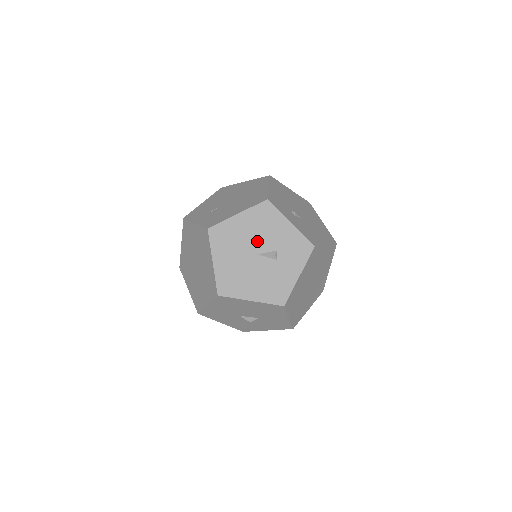
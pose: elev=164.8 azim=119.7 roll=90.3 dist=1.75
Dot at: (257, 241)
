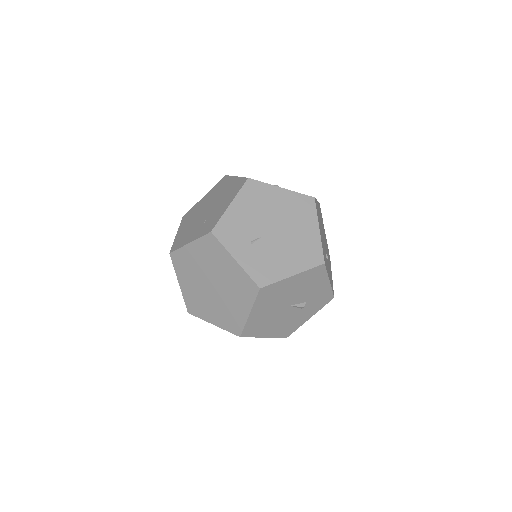
Dot at: (295, 296)
